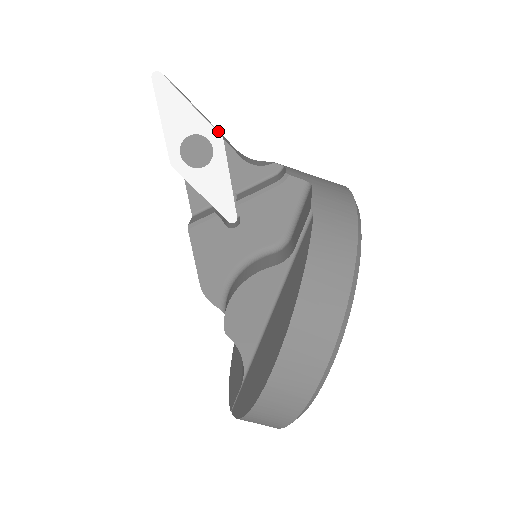
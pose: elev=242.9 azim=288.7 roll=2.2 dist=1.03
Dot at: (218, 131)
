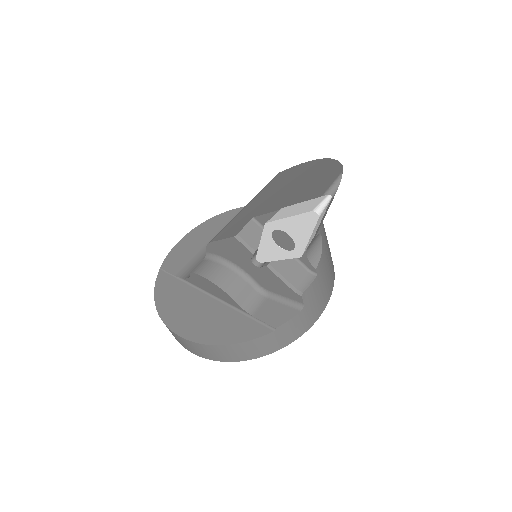
Dot at: occluded
